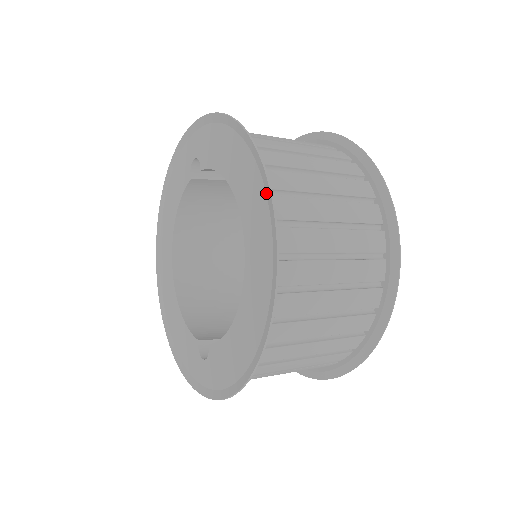
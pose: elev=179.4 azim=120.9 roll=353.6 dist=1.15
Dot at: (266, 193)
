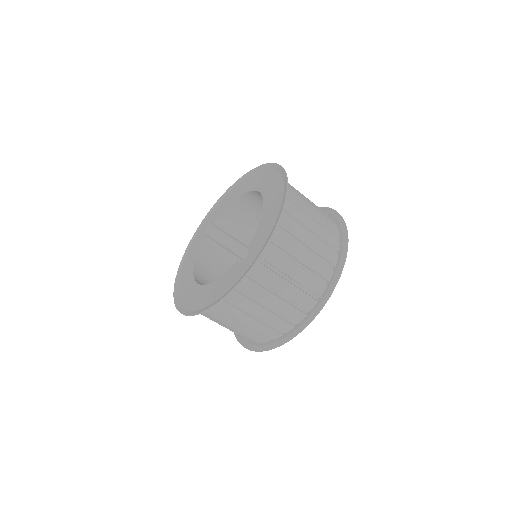
Dot at: (262, 169)
